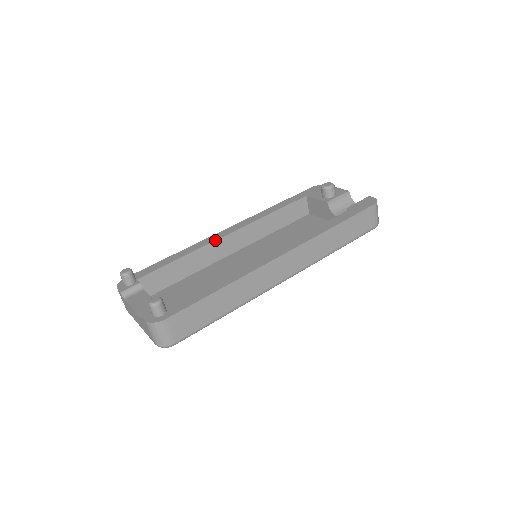
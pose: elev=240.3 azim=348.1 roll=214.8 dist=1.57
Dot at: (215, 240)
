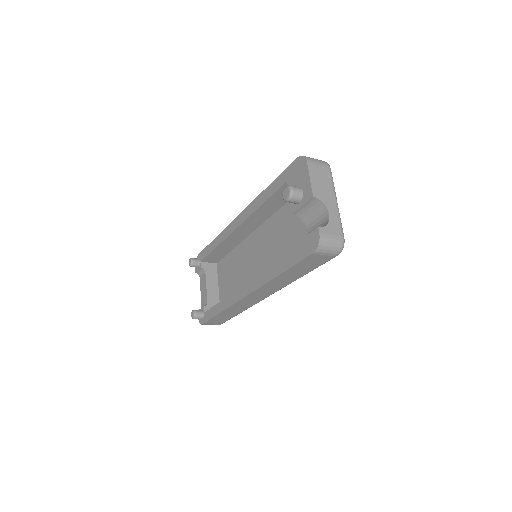
Dot at: (229, 234)
